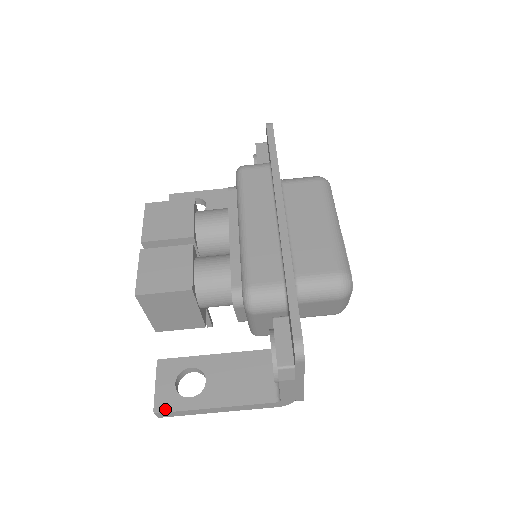
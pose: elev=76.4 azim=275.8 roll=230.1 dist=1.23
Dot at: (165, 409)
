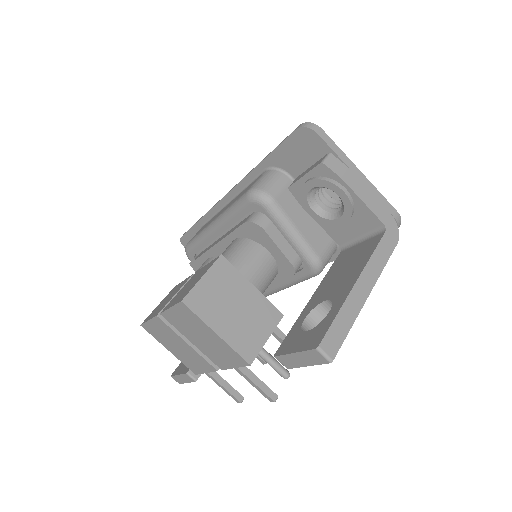
Dot at: (322, 335)
